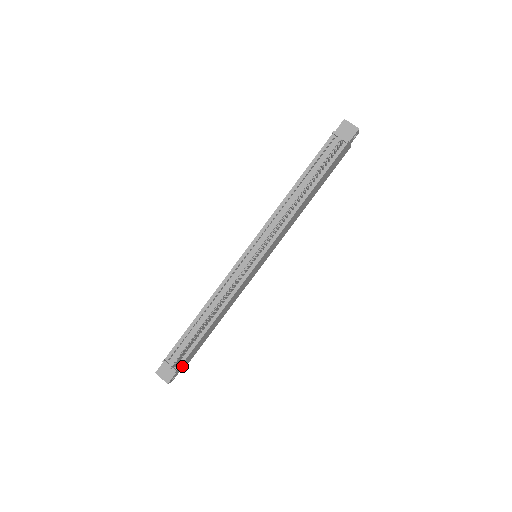
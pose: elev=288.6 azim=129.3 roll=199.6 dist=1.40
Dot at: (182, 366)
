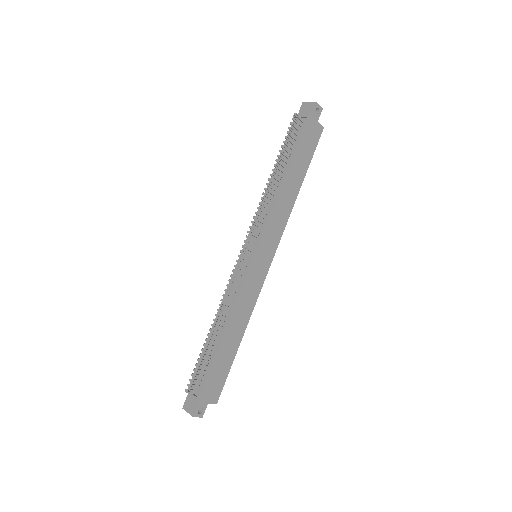
Dot at: (207, 395)
